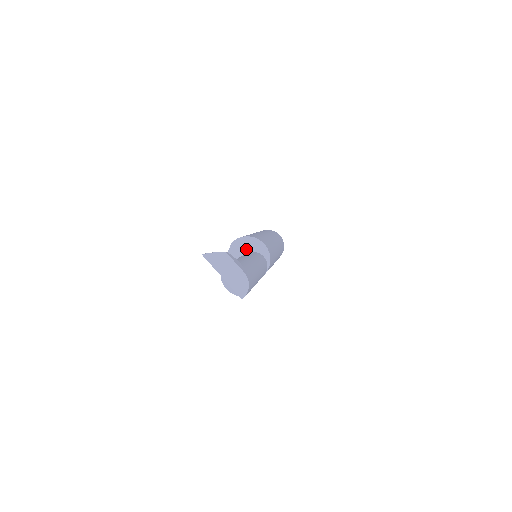
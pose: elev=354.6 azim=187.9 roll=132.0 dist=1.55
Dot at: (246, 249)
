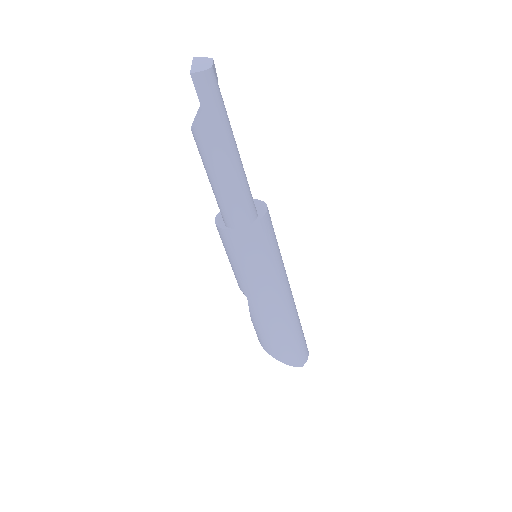
Dot at: occluded
